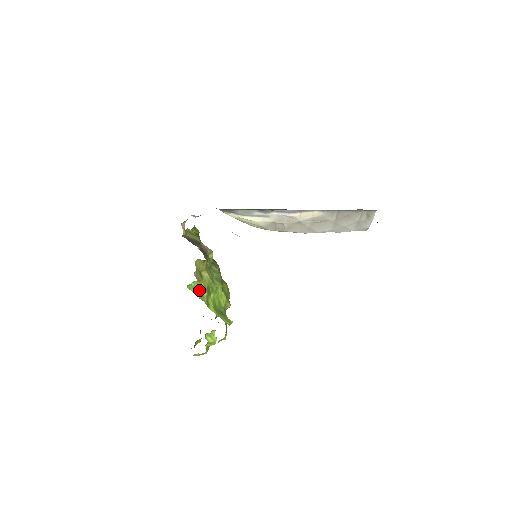
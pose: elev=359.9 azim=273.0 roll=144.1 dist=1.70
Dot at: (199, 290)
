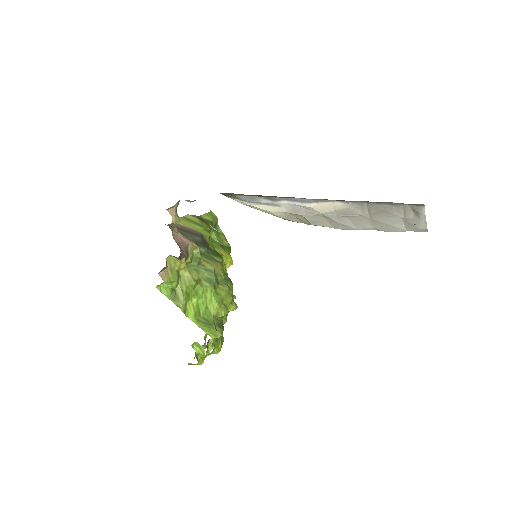
Dot at: (174, 292)
